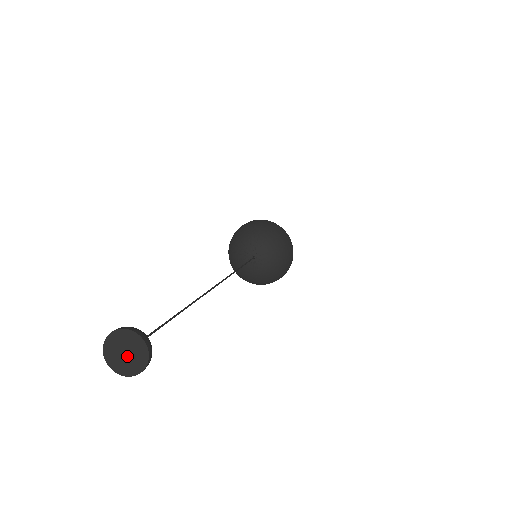
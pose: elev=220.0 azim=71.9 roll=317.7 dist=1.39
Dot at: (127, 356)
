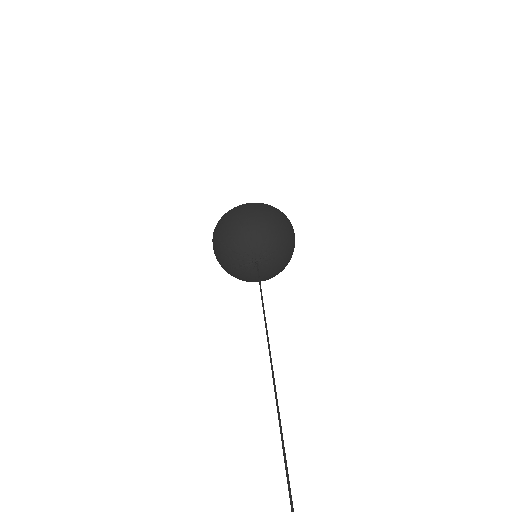
Dot at: out of frame
